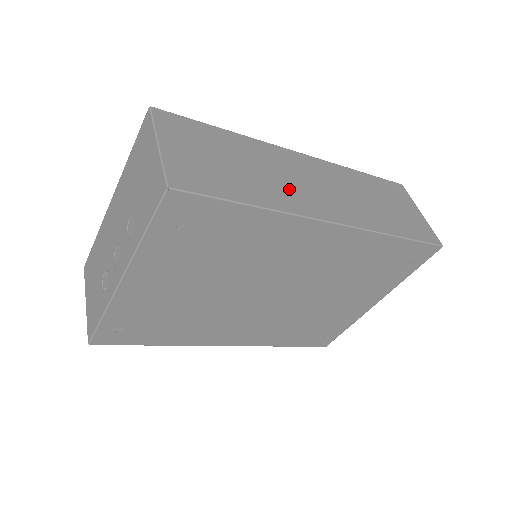
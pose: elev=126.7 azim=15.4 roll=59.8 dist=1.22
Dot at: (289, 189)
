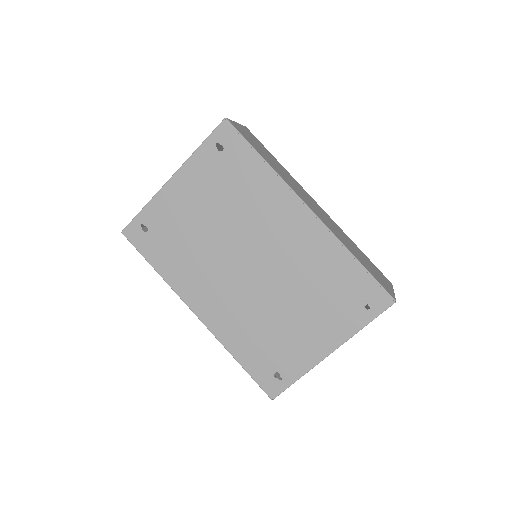
Dot at: (293, 185)
